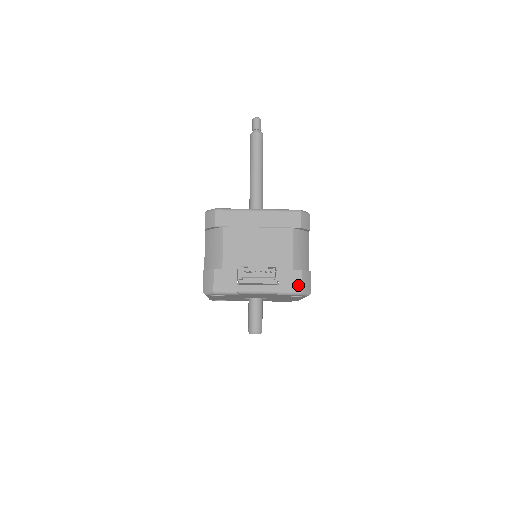
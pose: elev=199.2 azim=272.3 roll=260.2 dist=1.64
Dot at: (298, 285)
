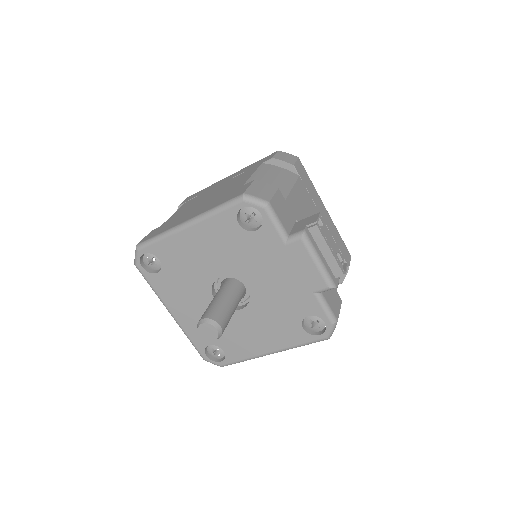
Dot at: (337, 310)
